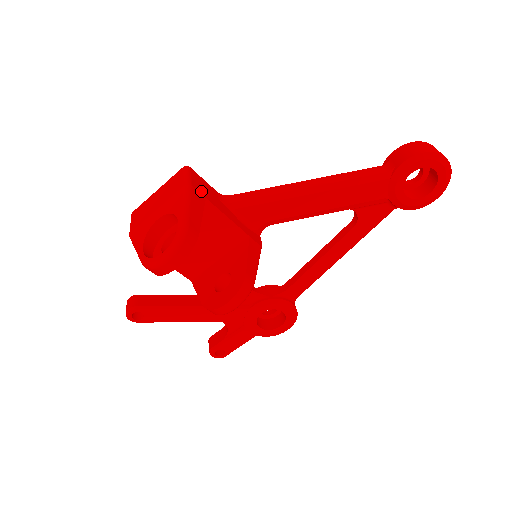
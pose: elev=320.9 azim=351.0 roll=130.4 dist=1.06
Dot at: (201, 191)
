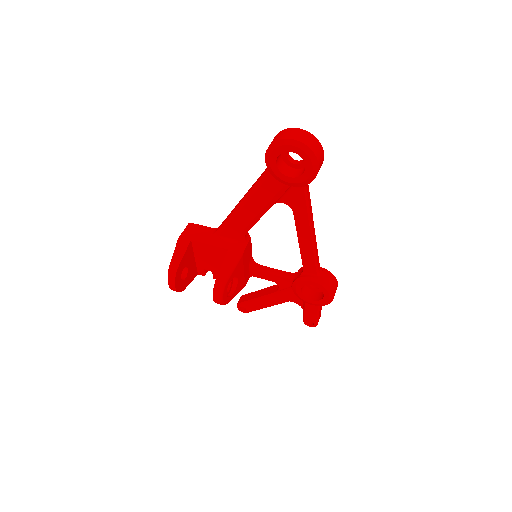
Dot at: (189, 237)
